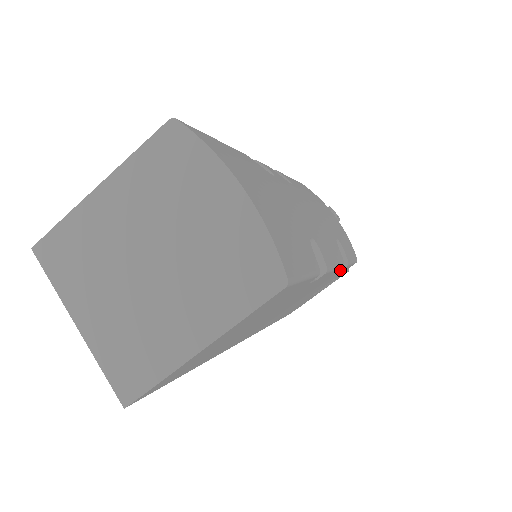
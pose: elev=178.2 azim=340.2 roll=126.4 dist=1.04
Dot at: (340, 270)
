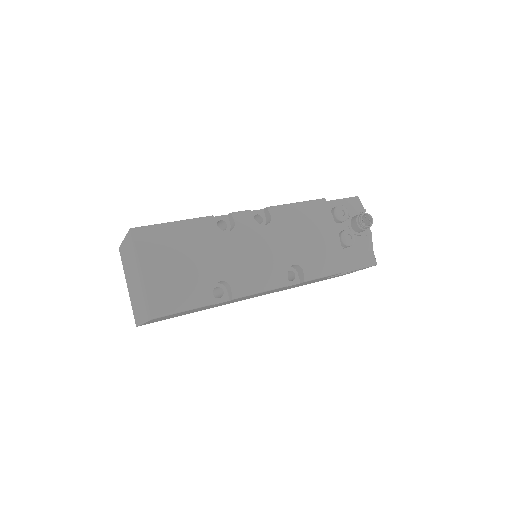
Dot at: occluded
